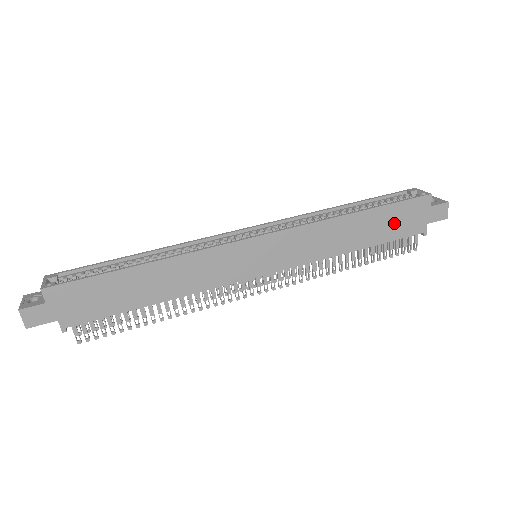
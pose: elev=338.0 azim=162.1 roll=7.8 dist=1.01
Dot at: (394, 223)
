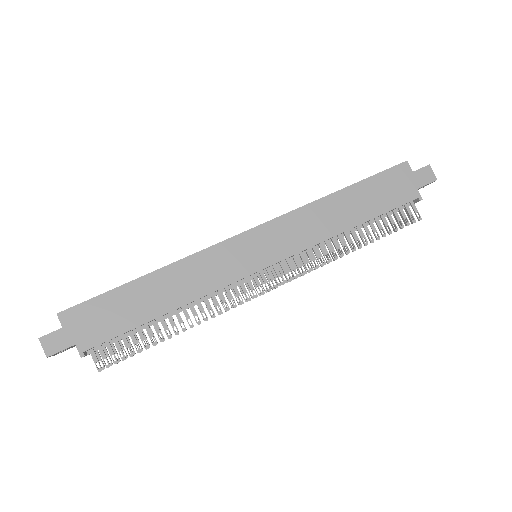
Dot at: (381, 194)
